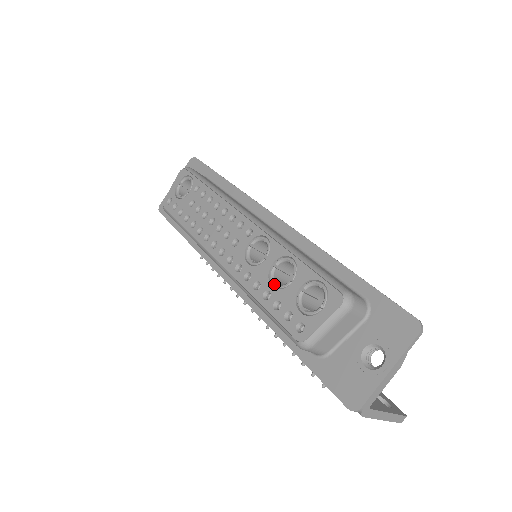
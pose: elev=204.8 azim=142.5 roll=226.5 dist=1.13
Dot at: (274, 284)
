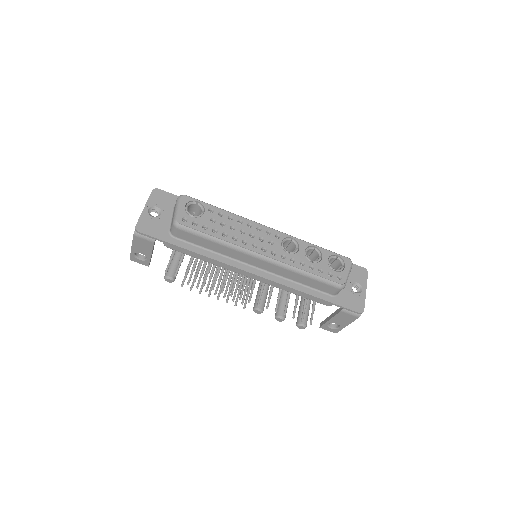
Dot at: occluded
